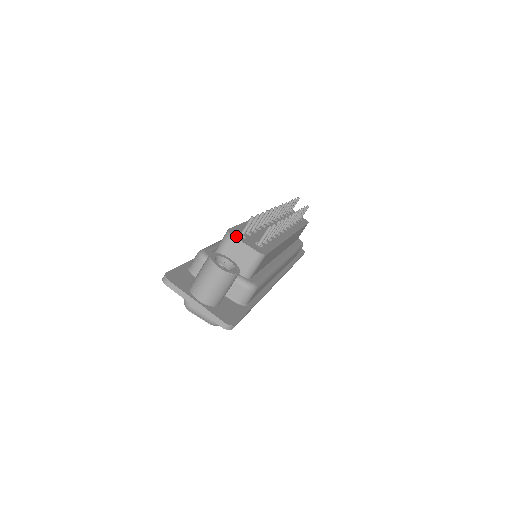
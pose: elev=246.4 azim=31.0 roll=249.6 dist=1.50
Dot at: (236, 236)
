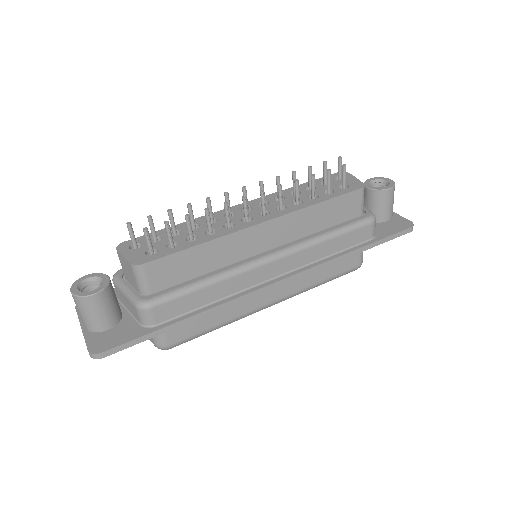
Dot at: (122, 249)
